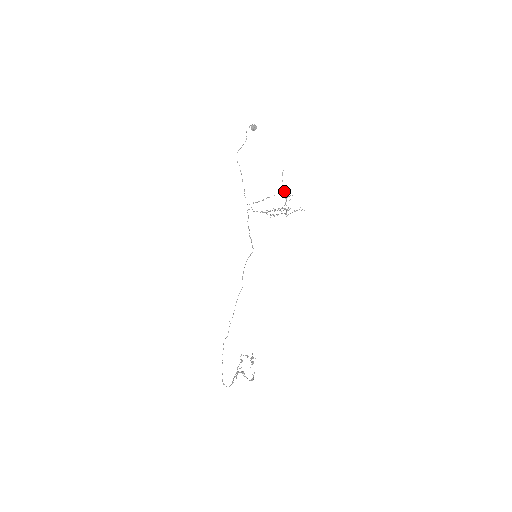
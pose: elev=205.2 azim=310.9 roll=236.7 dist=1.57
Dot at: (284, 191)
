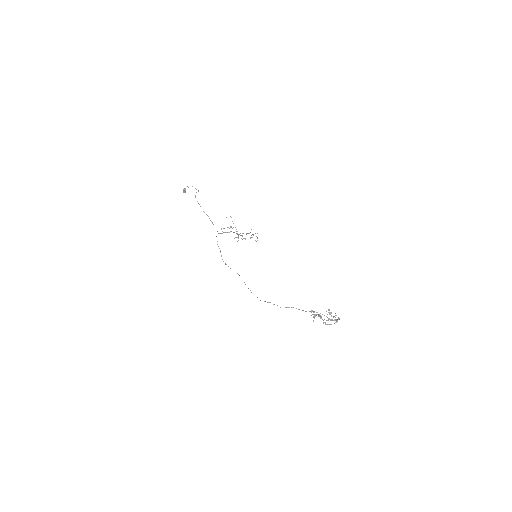
Dot at: (236, 229)
